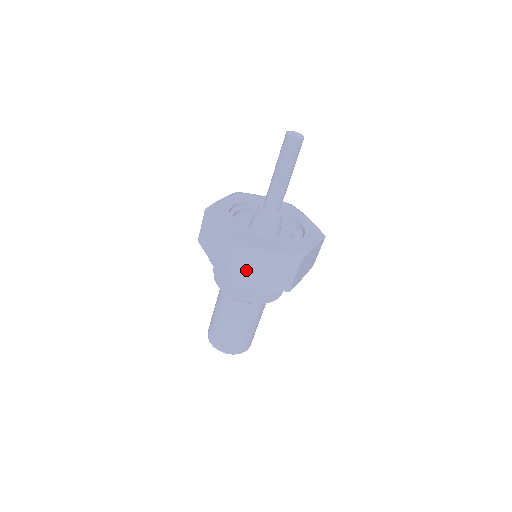
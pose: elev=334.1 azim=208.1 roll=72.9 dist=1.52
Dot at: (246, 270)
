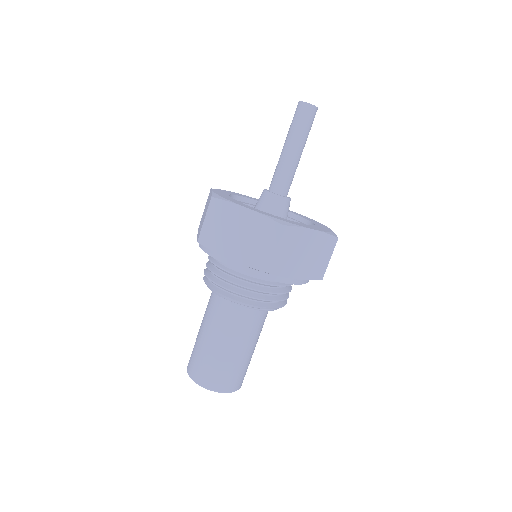
Dot at: (220, 232)
